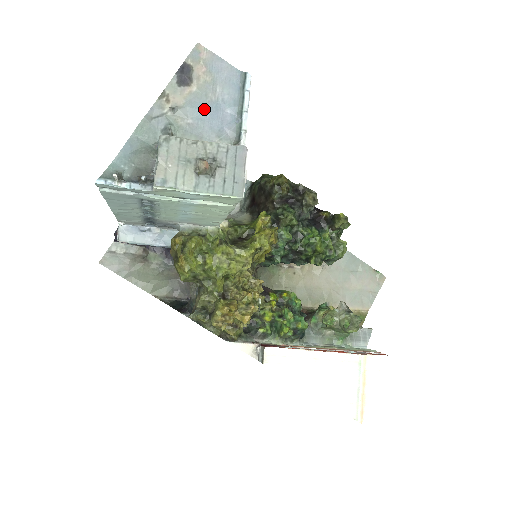
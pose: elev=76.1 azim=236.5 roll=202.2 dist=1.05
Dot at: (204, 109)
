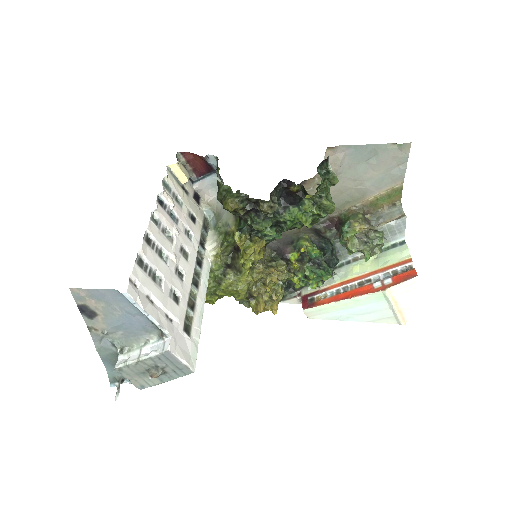
Dot at: (121, 323)
